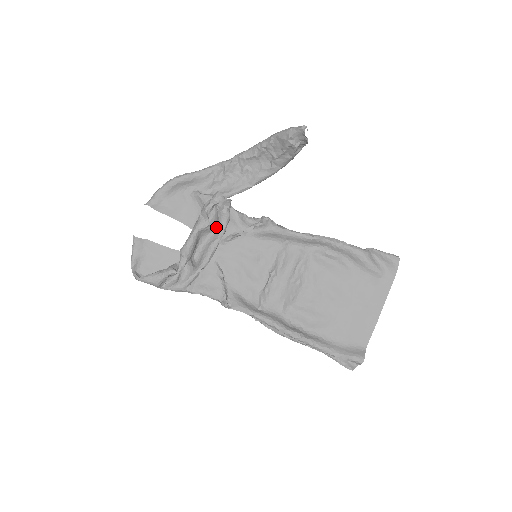
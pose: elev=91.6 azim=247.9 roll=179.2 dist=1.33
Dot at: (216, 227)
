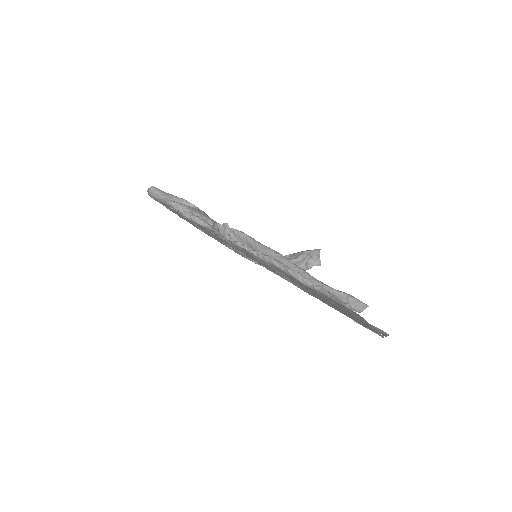
Dot at: occluded
